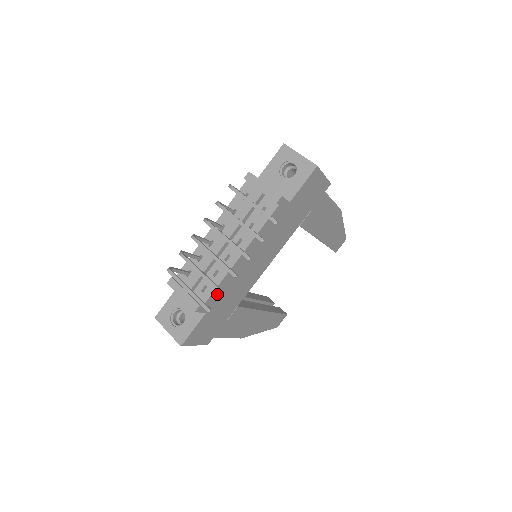
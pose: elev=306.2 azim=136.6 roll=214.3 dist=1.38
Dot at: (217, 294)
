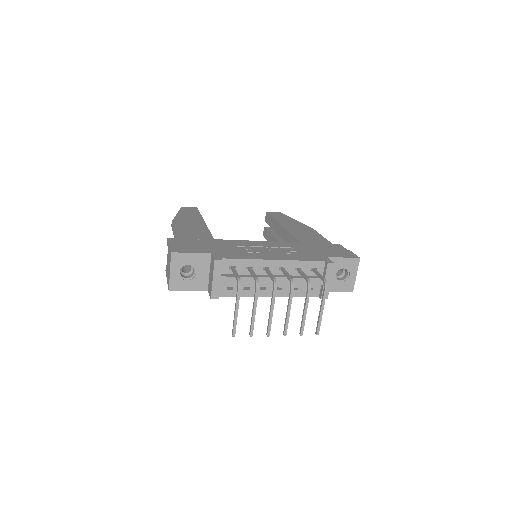
Dot at: occluded
